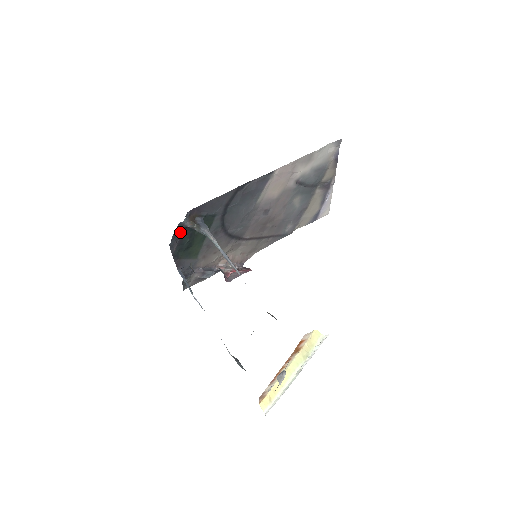
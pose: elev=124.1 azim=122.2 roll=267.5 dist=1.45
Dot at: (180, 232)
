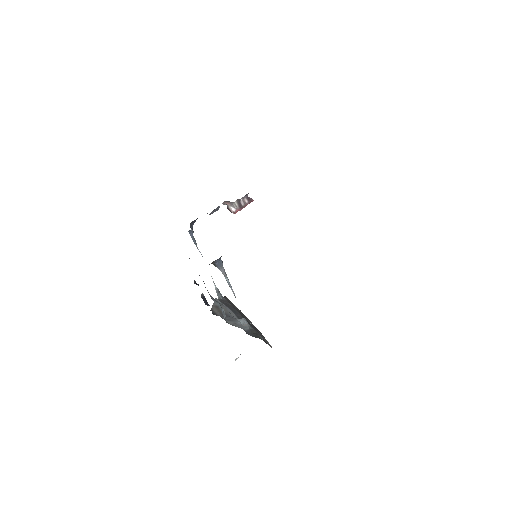
Dot at: occluded
